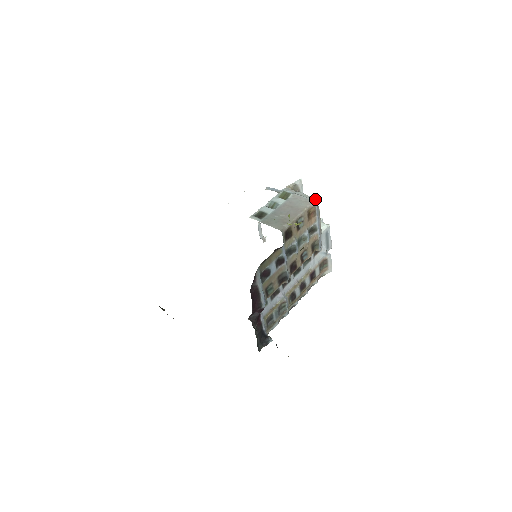
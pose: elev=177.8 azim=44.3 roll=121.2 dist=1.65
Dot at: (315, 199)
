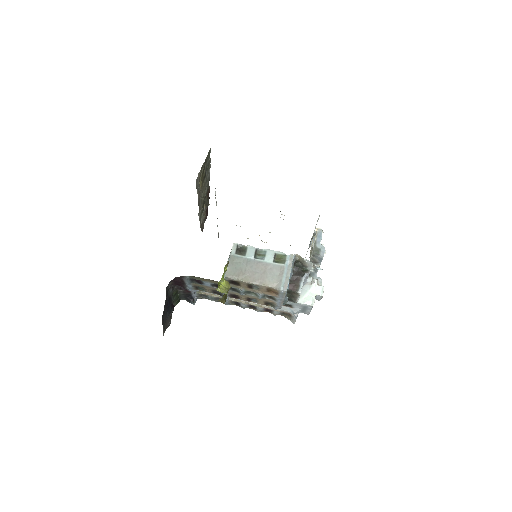
Dot at: (285, 288)
